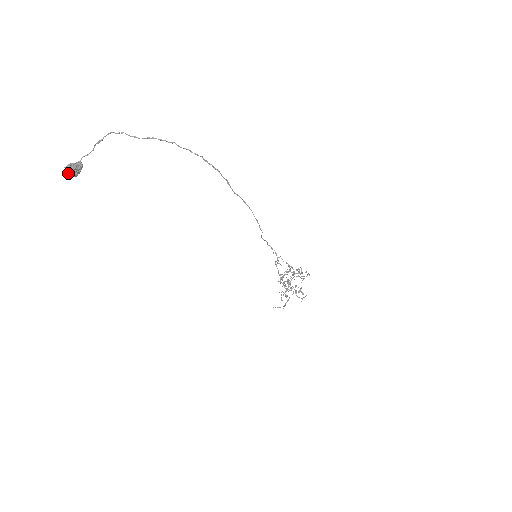
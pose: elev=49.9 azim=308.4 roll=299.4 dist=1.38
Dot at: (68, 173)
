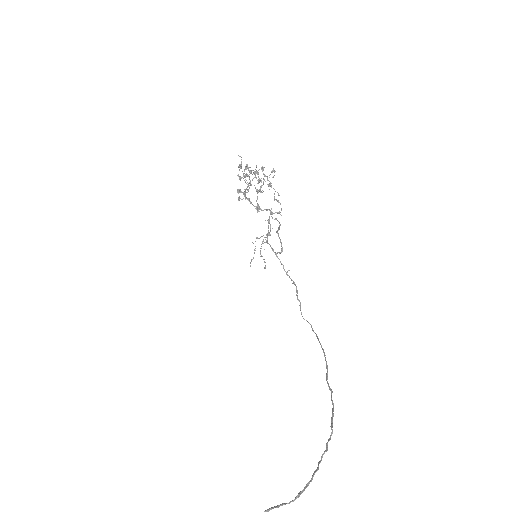
Dot at: out of frame
